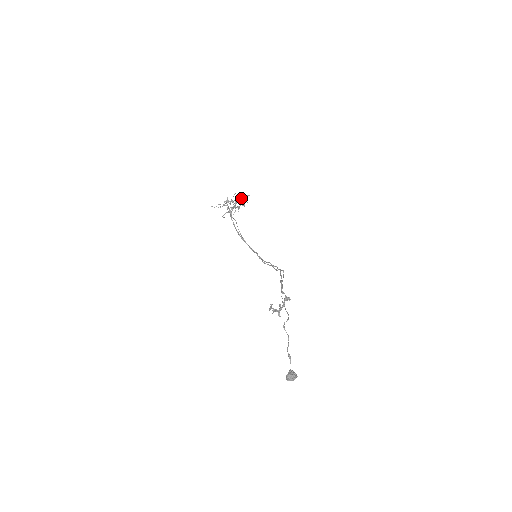
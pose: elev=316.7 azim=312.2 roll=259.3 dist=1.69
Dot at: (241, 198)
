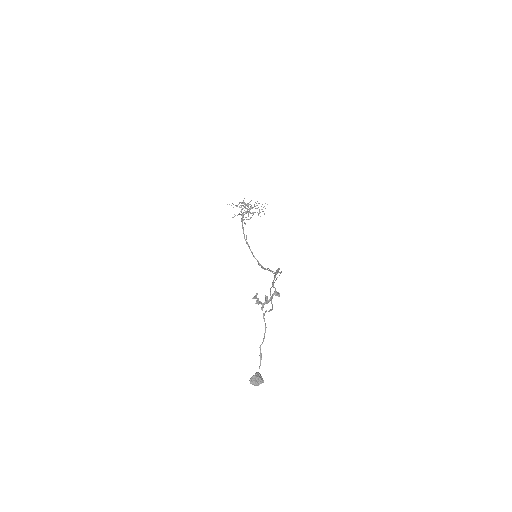
Dot at: occluded
